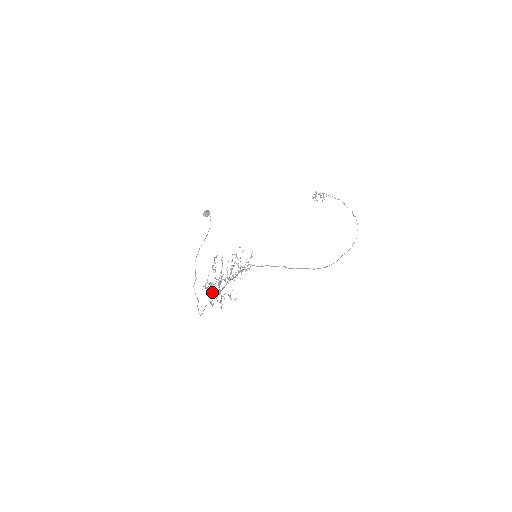
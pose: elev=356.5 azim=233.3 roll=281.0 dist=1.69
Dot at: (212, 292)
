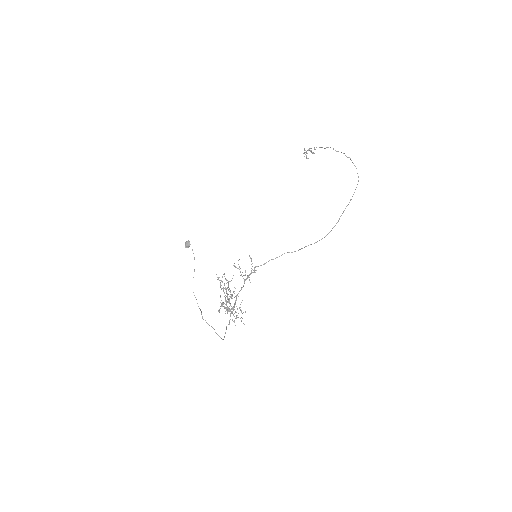
Dot at: (228, 310)
